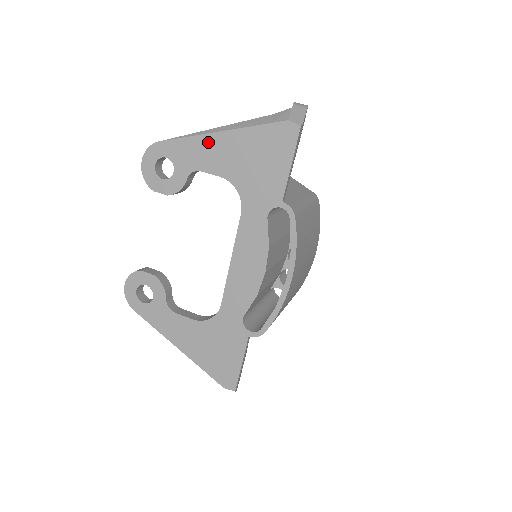
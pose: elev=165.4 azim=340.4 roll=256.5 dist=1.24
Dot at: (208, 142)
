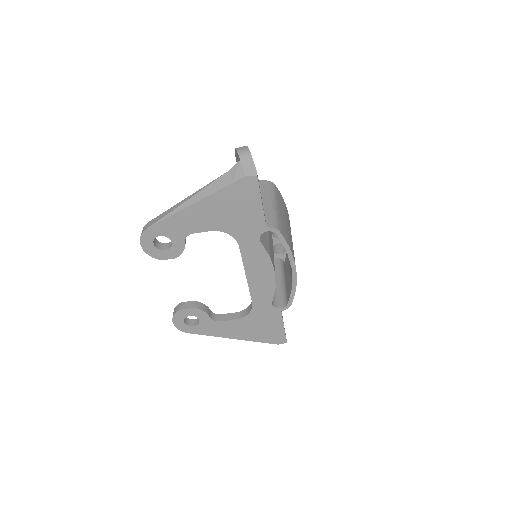
Dot at: (189, 213)
